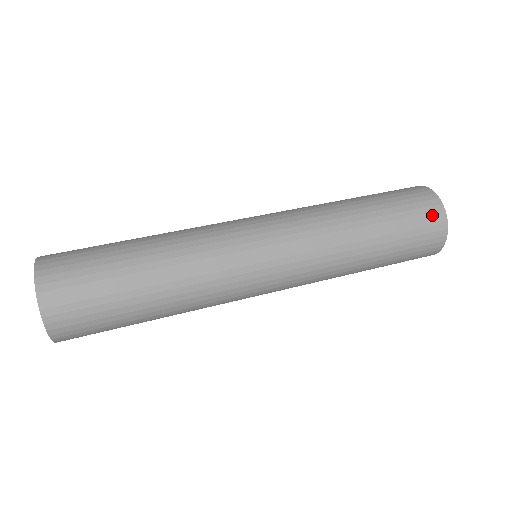
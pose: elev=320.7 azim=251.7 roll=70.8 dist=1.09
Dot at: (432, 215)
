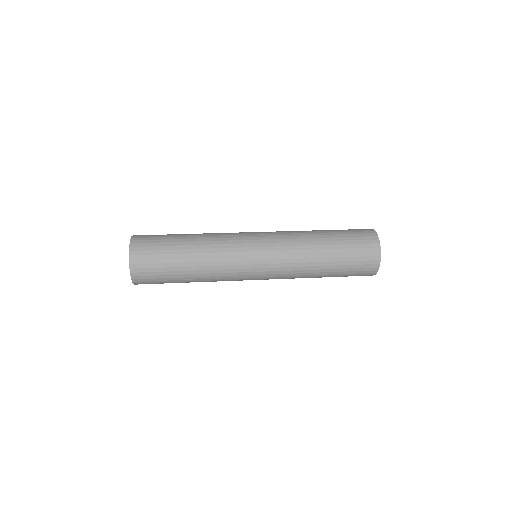
Dot at: (371, 258)
